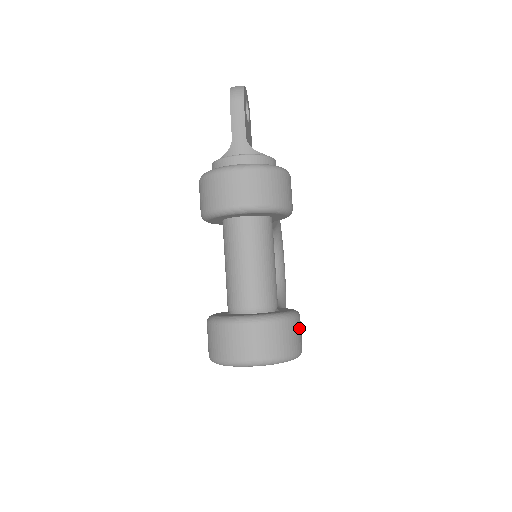
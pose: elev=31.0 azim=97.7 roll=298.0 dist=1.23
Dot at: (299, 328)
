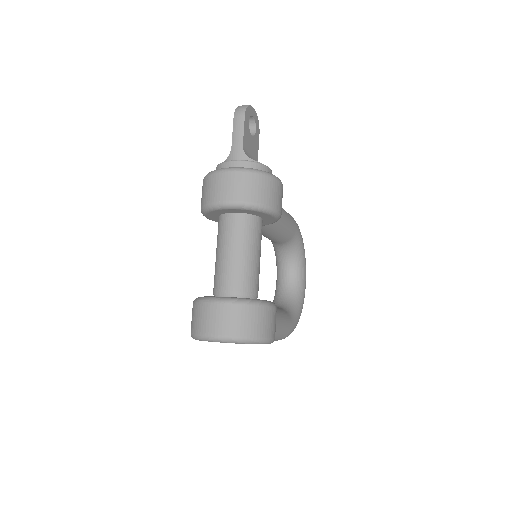
Dot at: (270, 317)
